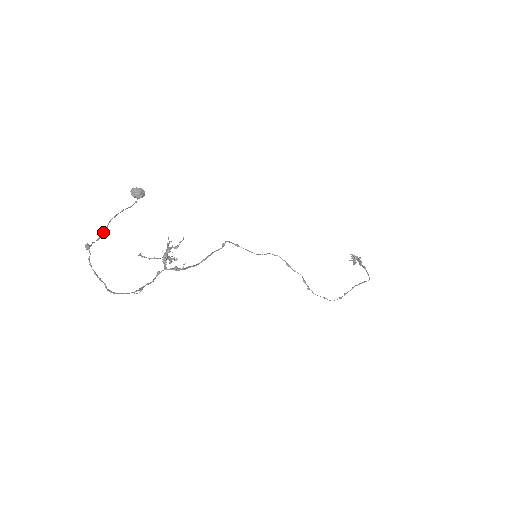
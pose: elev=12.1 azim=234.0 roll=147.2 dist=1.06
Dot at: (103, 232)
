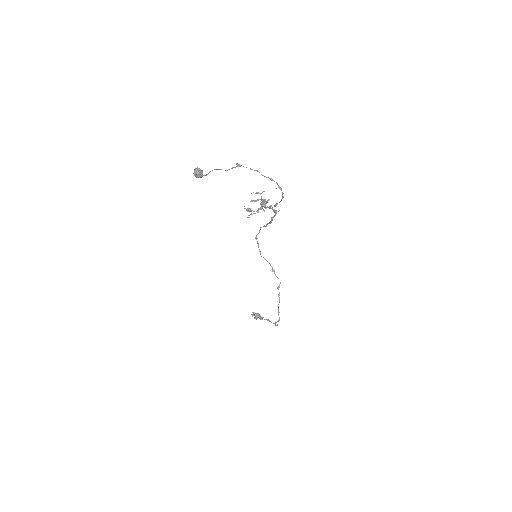
Dot at: occluded
